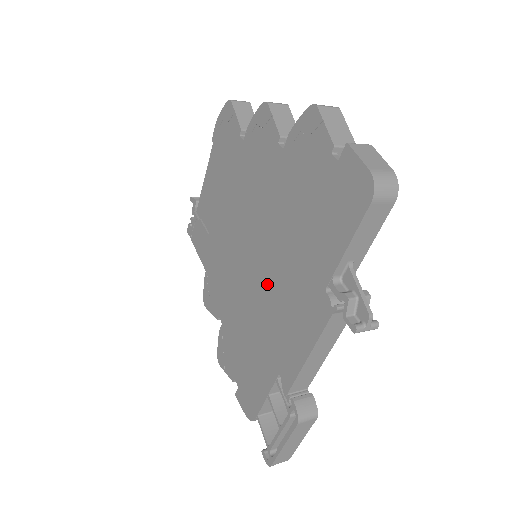
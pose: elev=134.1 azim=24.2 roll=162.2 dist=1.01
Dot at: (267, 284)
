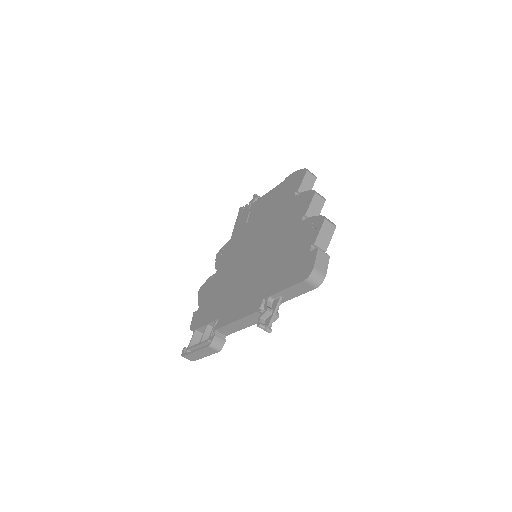
Dot at: (247, 274)
